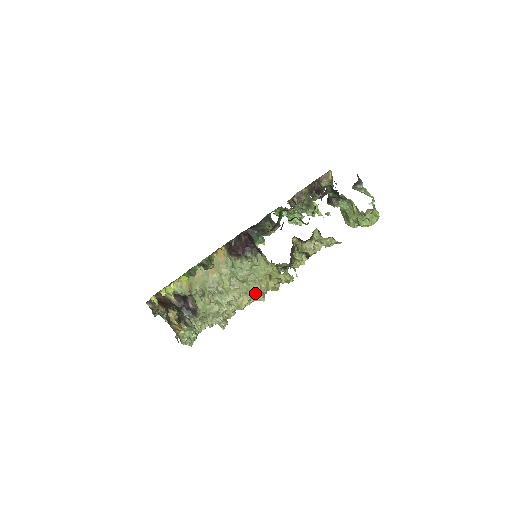
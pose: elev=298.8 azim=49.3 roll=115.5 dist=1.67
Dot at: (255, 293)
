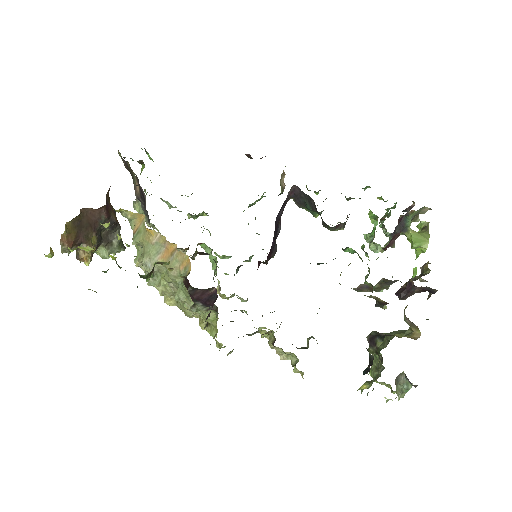
Dot at: (184, 311)
